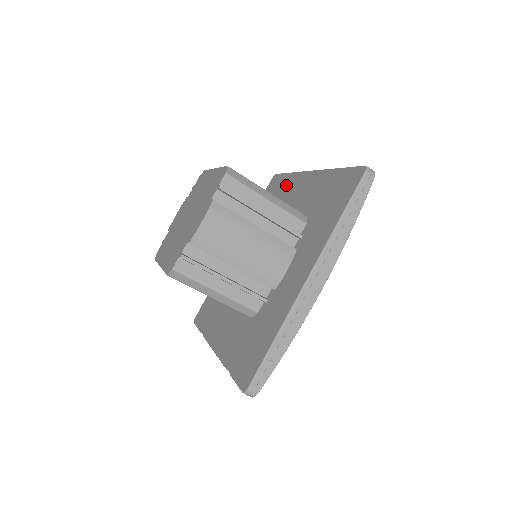
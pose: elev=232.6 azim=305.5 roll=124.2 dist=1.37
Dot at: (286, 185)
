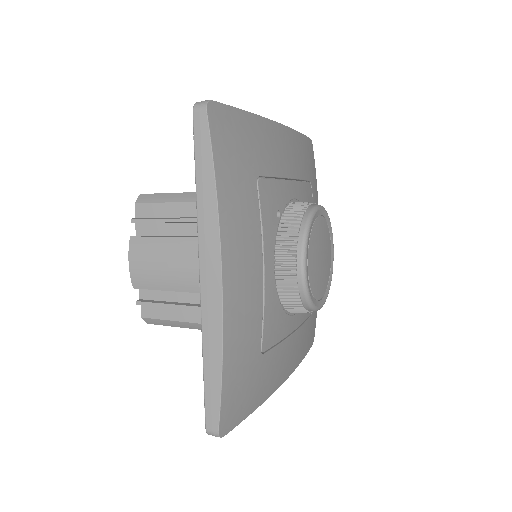
Dot at: occluded
